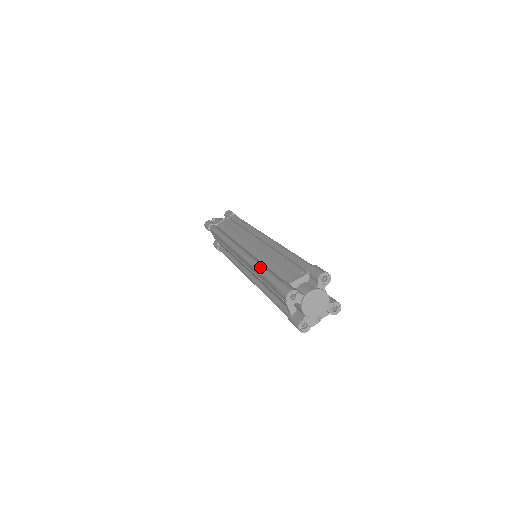
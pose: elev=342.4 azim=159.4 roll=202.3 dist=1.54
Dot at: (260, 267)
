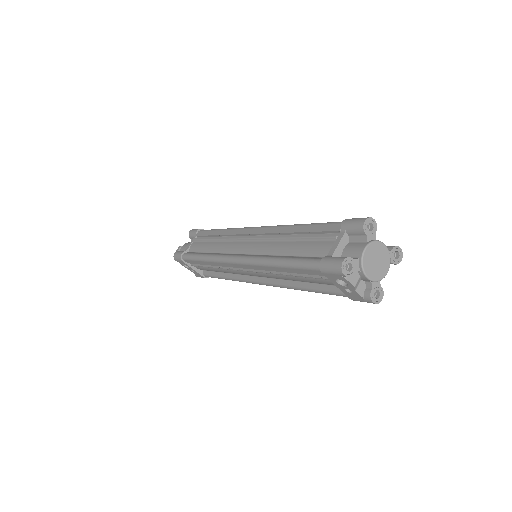
Dot at: occluded
